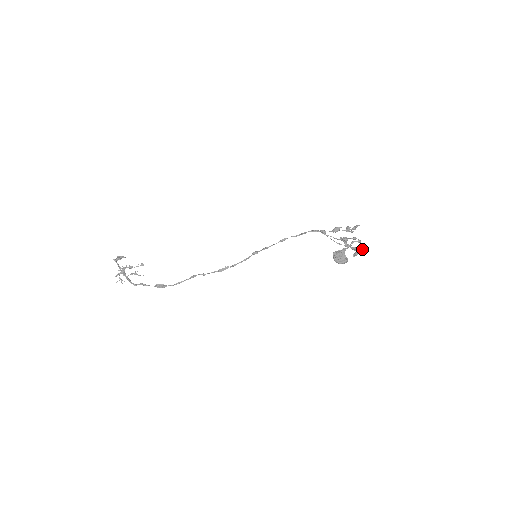
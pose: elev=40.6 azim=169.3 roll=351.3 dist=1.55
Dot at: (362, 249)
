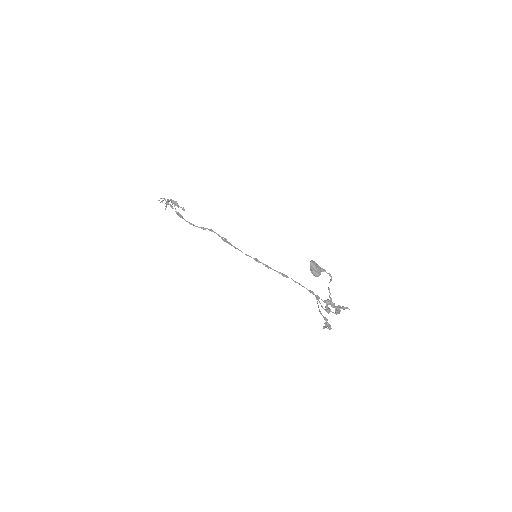
Dot at: occluded
